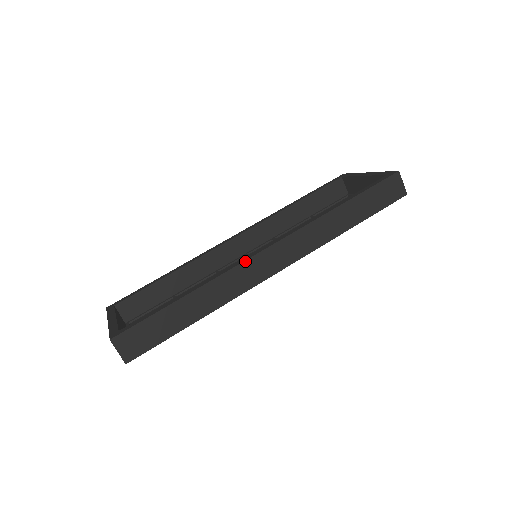
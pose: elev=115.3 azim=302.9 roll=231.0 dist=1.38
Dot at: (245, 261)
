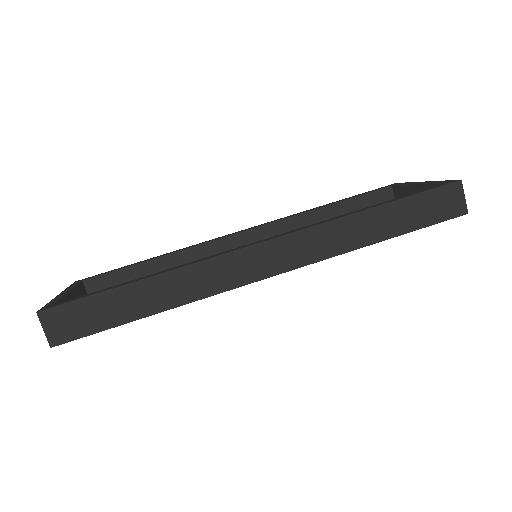
Dot at: (228, 253)
